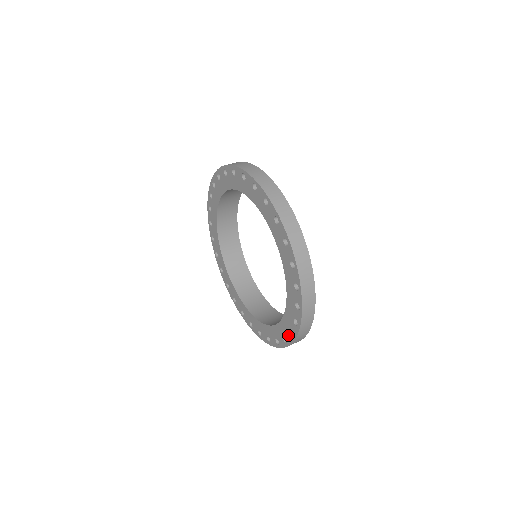
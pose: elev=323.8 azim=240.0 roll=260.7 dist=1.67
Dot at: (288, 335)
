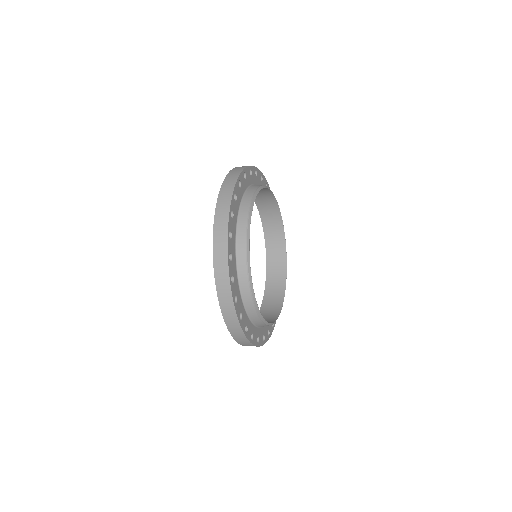
Dot at: occluded
